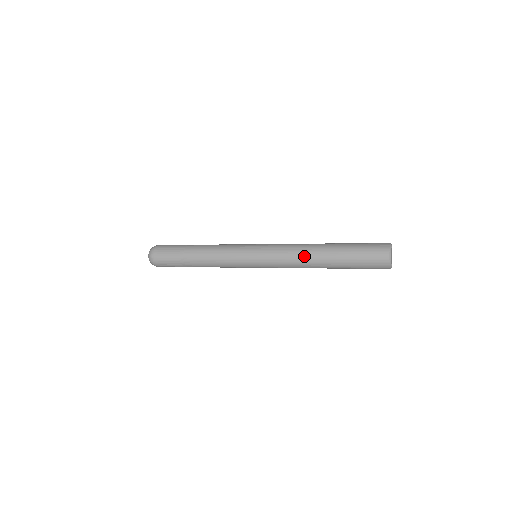
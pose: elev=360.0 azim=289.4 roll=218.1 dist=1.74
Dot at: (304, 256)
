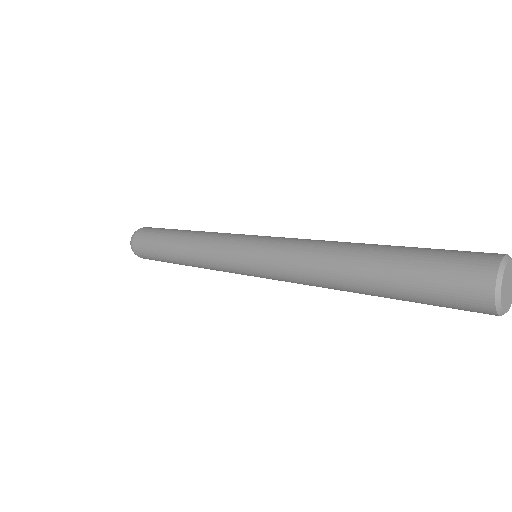
Dot at: (319, 273)
